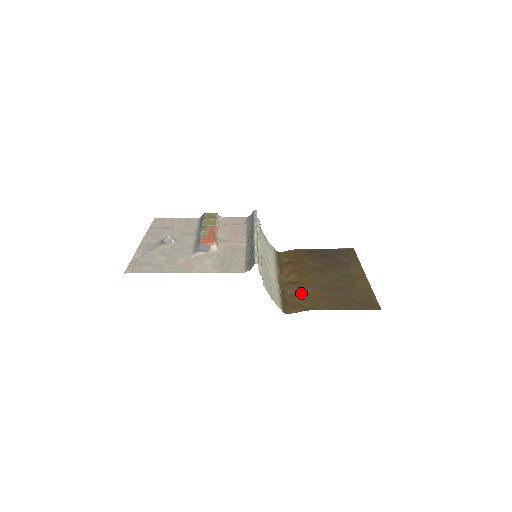
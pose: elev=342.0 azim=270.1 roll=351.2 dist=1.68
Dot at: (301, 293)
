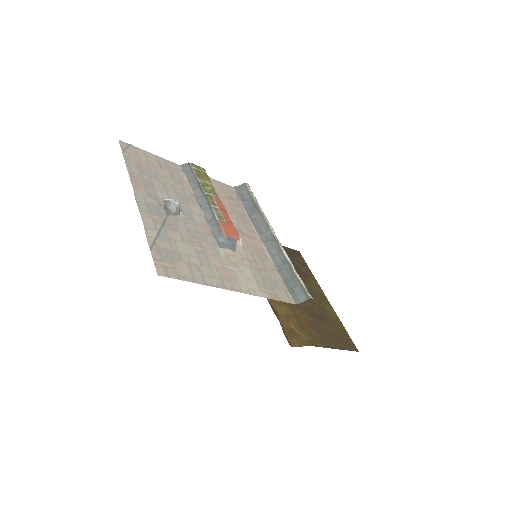
Dot at: (292, 315)
